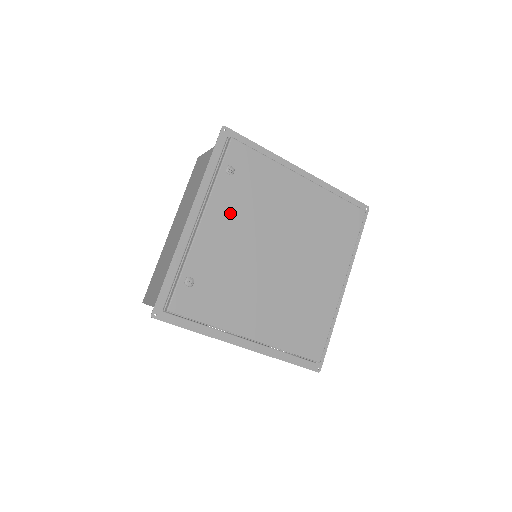
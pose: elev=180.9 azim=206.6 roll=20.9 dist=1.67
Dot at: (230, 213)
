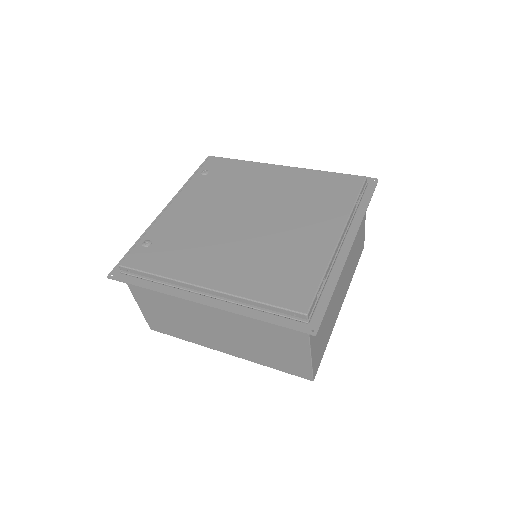
Dot at: (200, 196)
